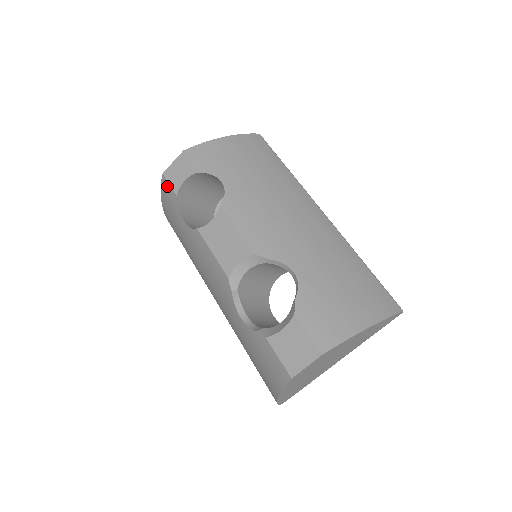
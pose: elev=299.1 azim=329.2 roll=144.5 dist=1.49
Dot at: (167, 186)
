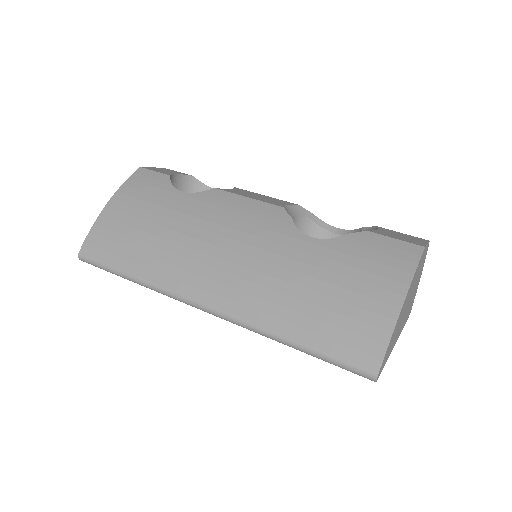
Dot at: (148, 173)
